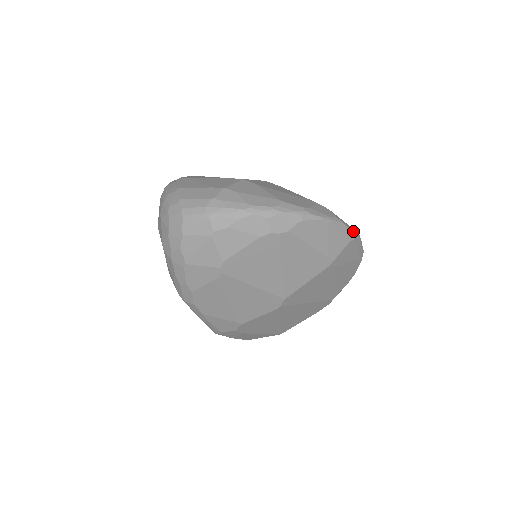
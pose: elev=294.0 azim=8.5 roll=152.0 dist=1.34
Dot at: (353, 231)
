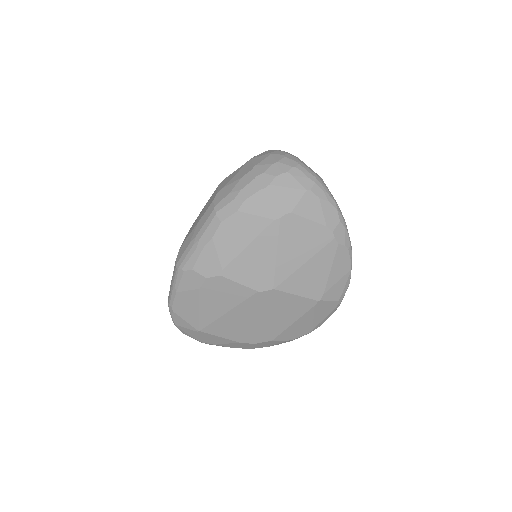
Dot at: occluded
